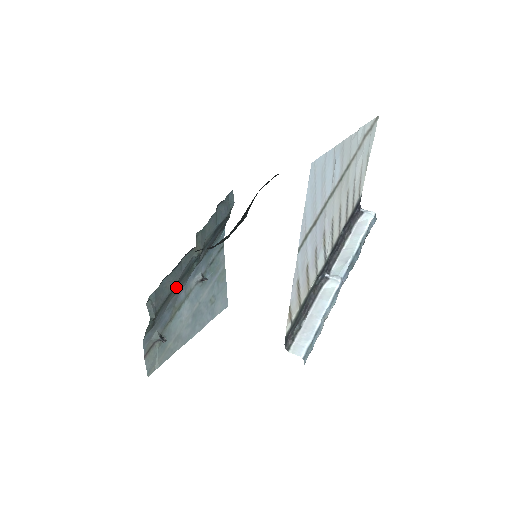
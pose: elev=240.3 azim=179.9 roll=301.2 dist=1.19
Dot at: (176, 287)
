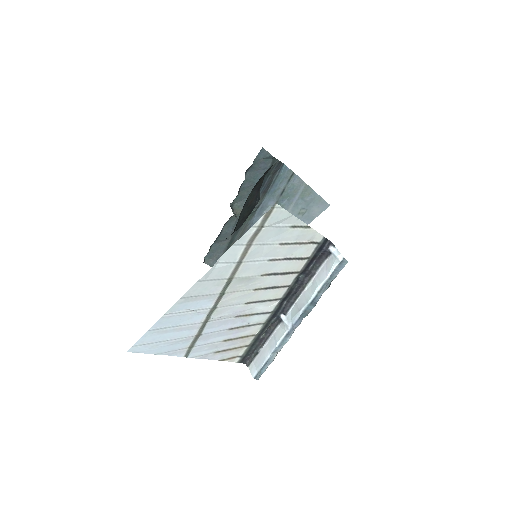
Dot at: (235, 236)
